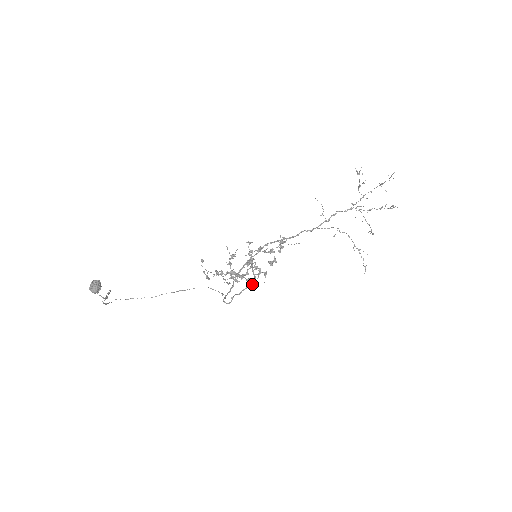
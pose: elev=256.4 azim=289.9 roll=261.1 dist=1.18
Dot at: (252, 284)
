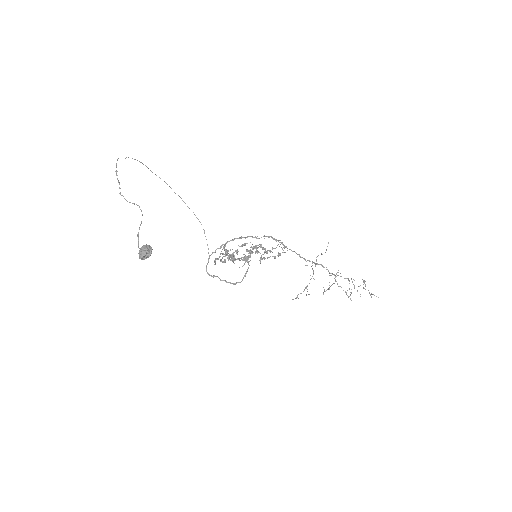
Dot at: (235, 284)
